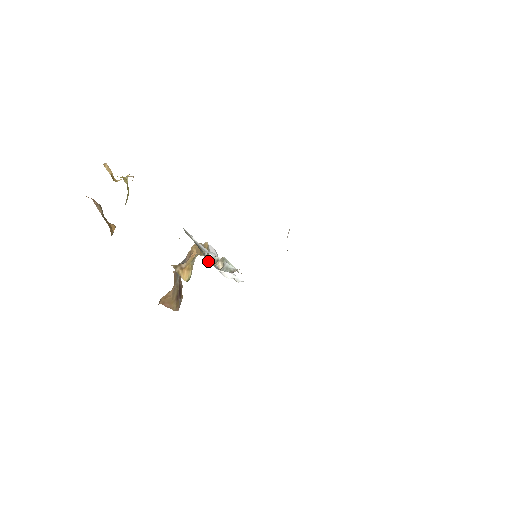
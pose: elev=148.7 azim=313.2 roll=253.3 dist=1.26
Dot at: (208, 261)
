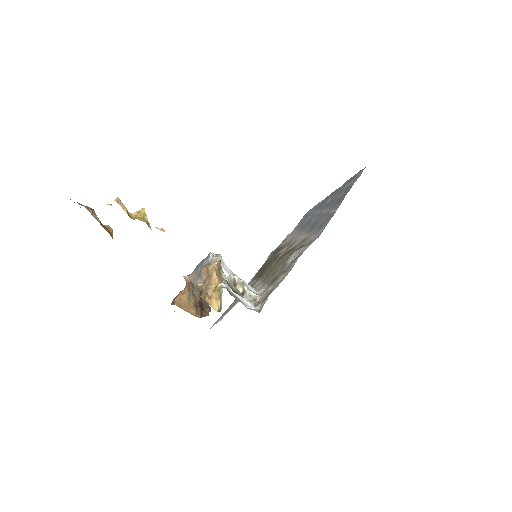
Dot at: occluded
